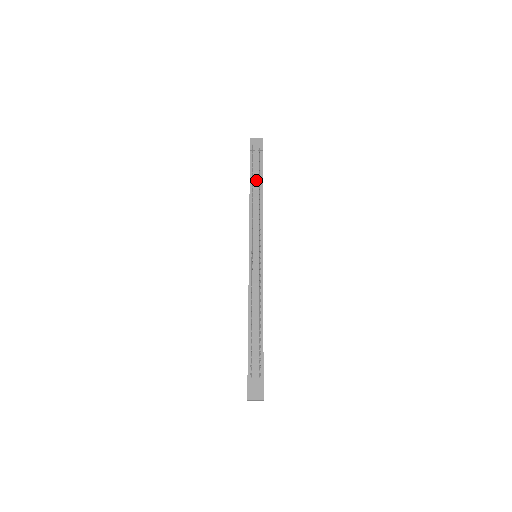
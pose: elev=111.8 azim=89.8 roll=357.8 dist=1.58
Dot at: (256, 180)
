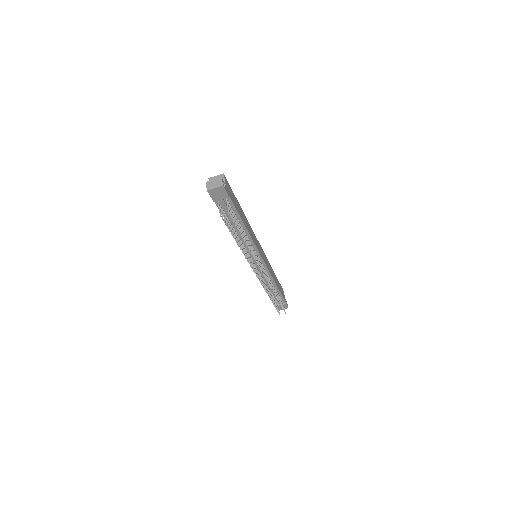
Dot at: occluded
